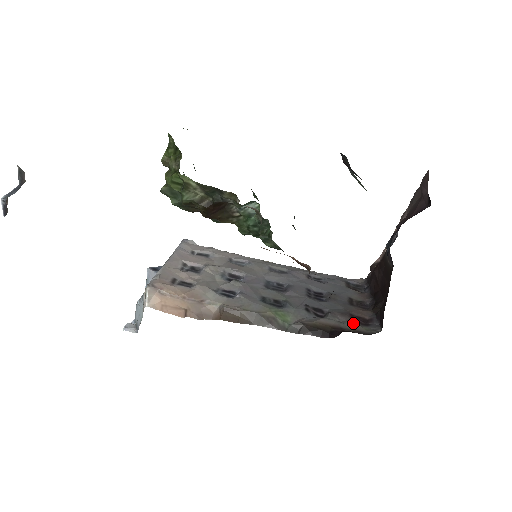
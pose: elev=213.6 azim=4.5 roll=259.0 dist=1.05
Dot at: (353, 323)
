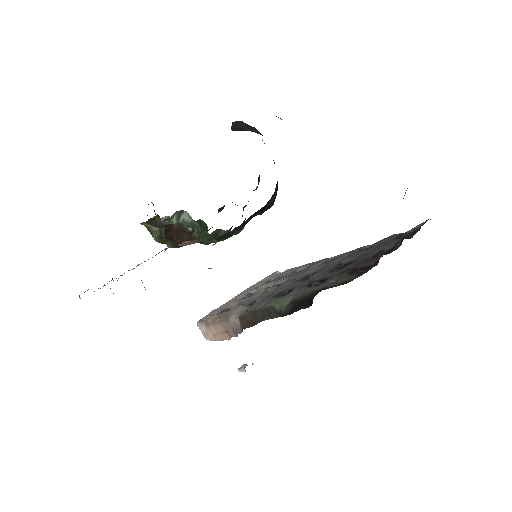
Dot at: (347, 277)
